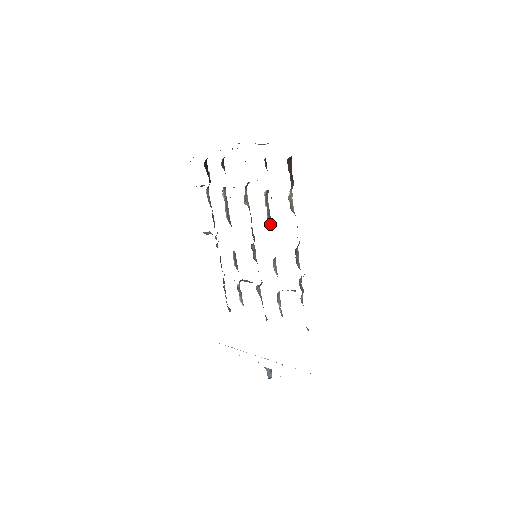
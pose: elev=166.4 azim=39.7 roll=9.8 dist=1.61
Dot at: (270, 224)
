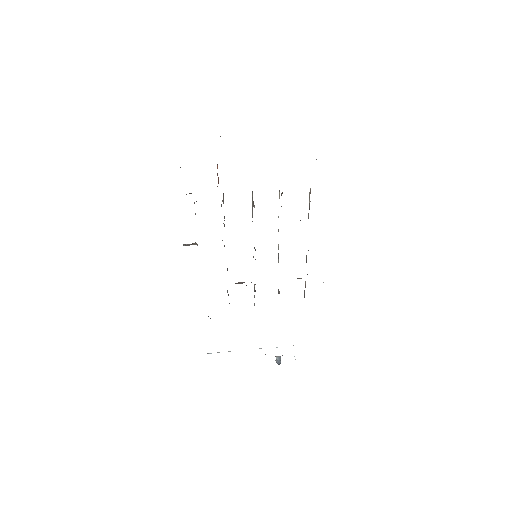
Dot at: occluded
